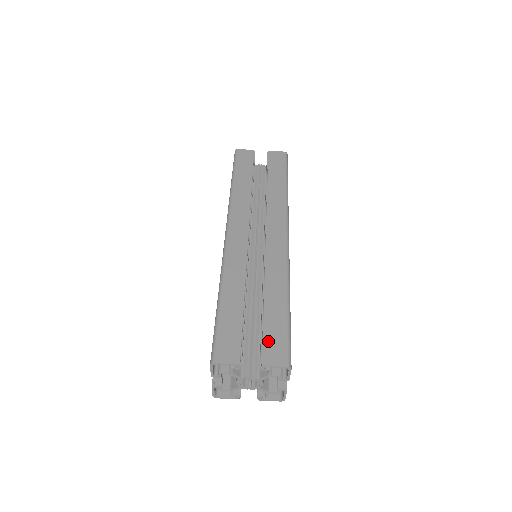
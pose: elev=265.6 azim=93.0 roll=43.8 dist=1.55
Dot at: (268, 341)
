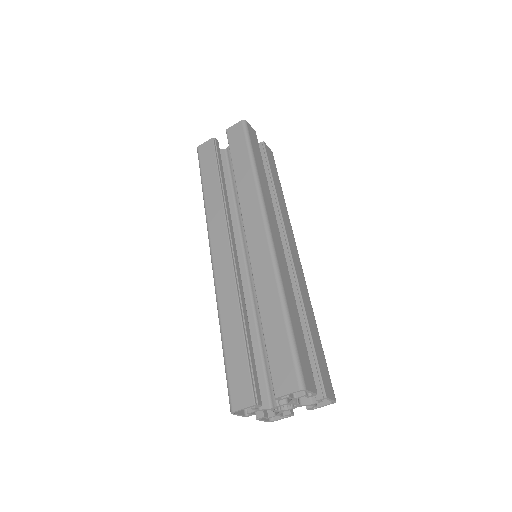
Dot at: (275, 367)
